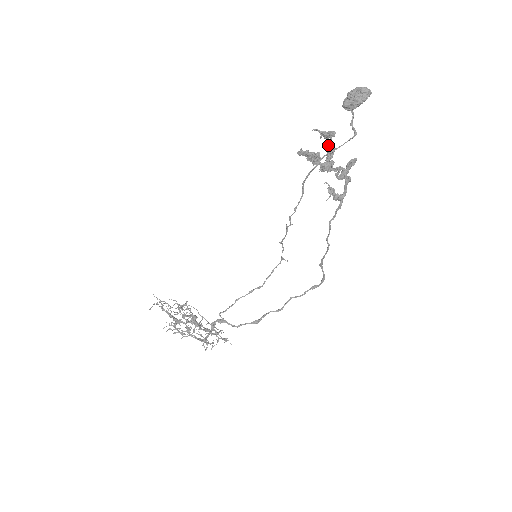
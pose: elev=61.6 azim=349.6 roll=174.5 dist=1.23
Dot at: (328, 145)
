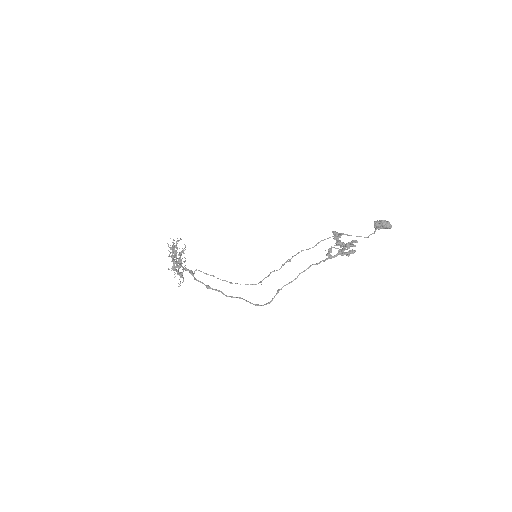
Dot at: (349, 243)
